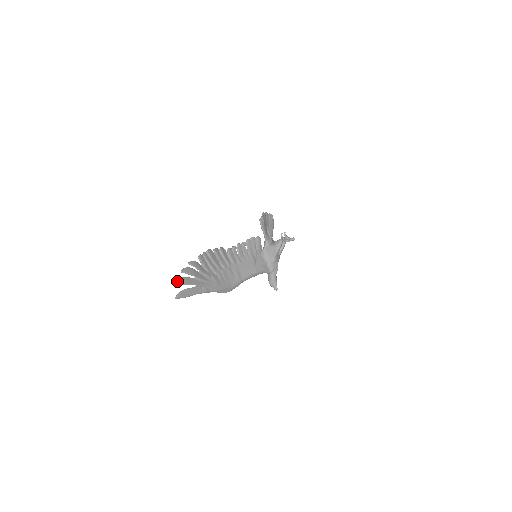
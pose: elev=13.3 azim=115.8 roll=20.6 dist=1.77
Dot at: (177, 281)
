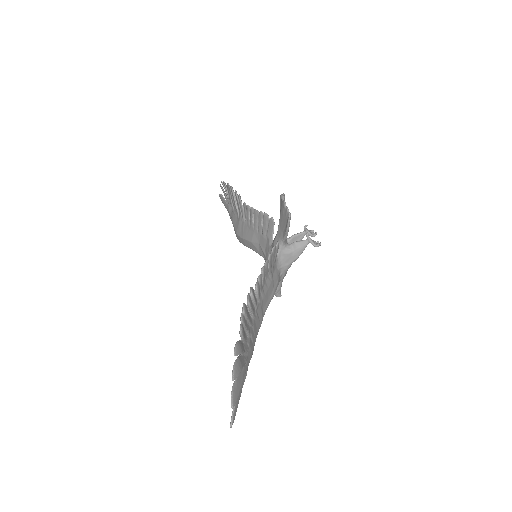
Dot at: (233, 401)
